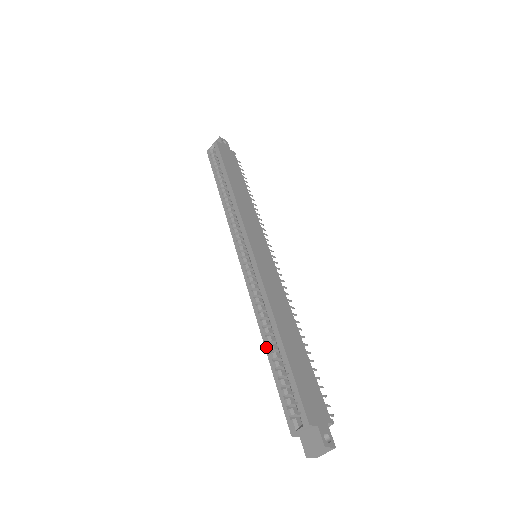
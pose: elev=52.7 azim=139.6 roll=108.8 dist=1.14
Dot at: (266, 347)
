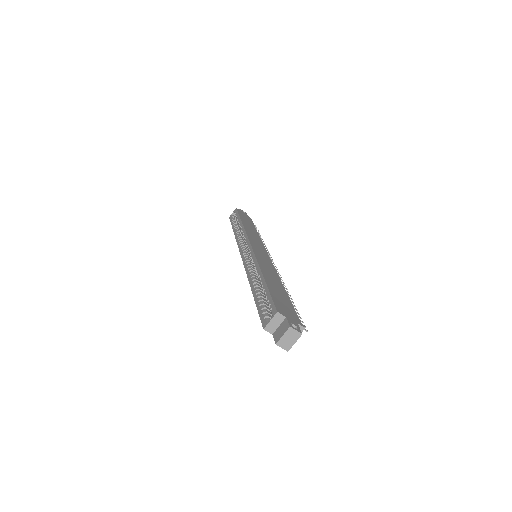
Dot at: (252, 290)
